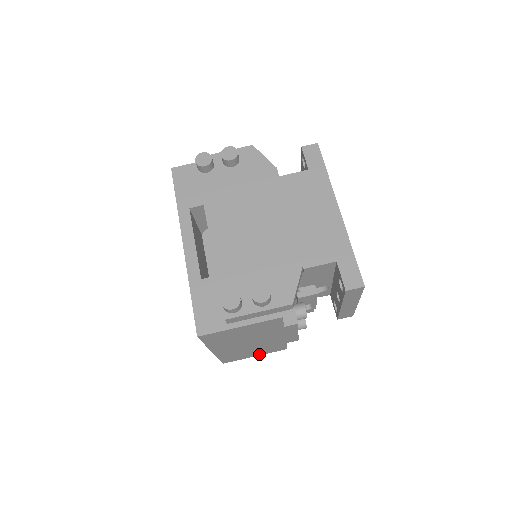
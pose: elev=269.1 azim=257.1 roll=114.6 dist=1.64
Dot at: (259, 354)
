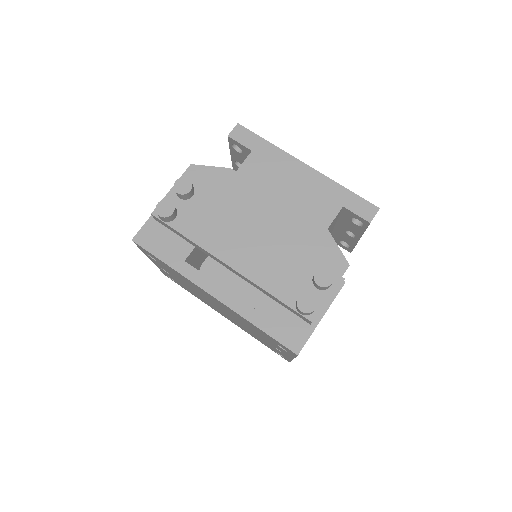
Dot at: occluded
